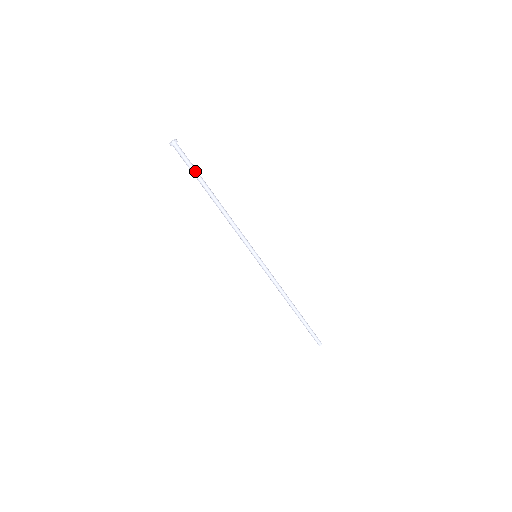
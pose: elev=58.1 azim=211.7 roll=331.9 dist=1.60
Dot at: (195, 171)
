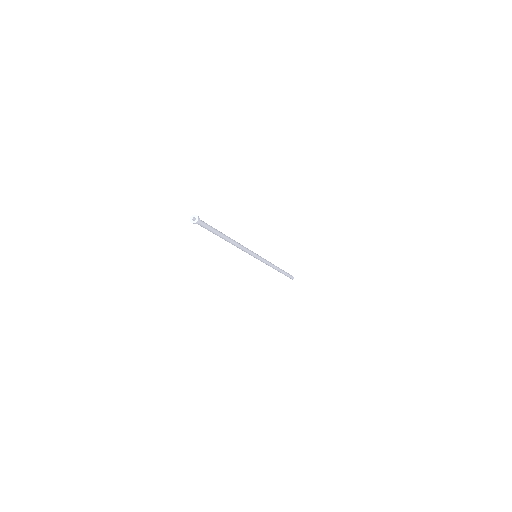
Dot at: (212, 232)
